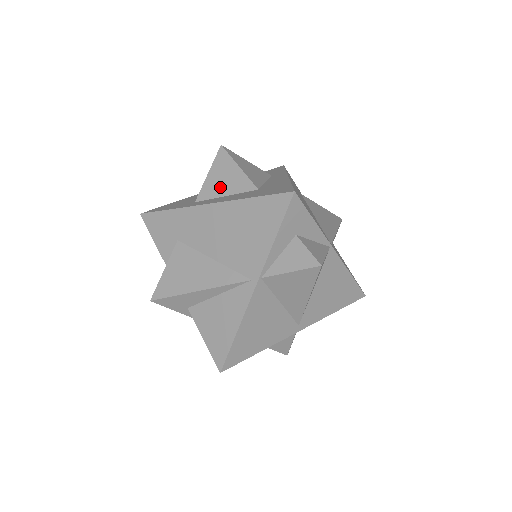
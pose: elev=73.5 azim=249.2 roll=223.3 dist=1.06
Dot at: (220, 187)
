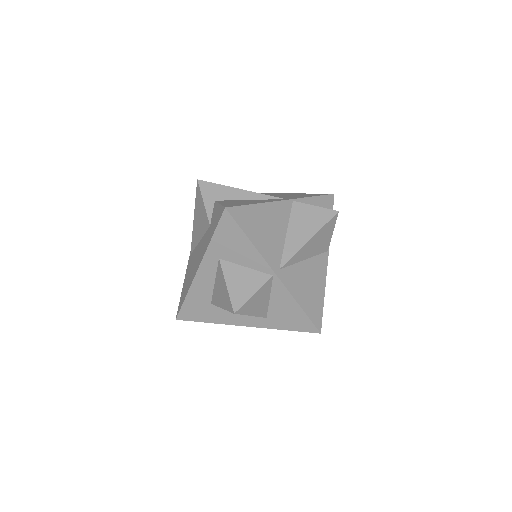
Dot at: occluded
